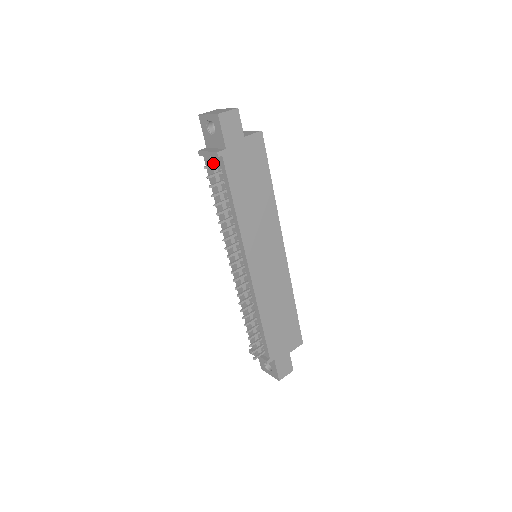
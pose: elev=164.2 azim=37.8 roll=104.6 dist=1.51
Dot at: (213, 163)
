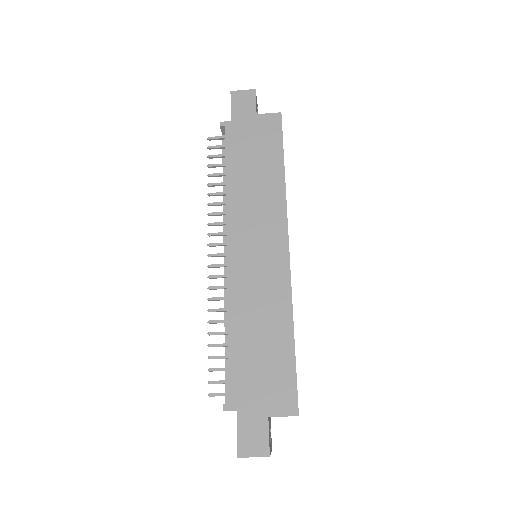
Dot at: (219, 136)
